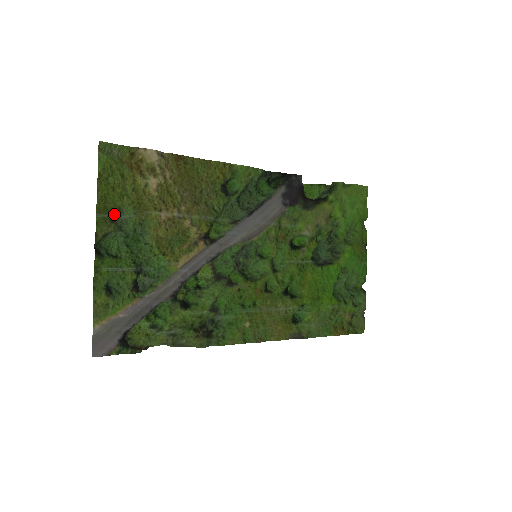
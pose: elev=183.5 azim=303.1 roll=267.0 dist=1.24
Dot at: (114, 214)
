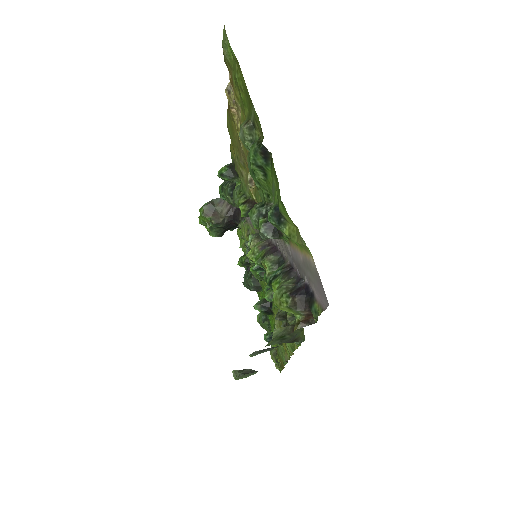
Dot at: (250, 119)
